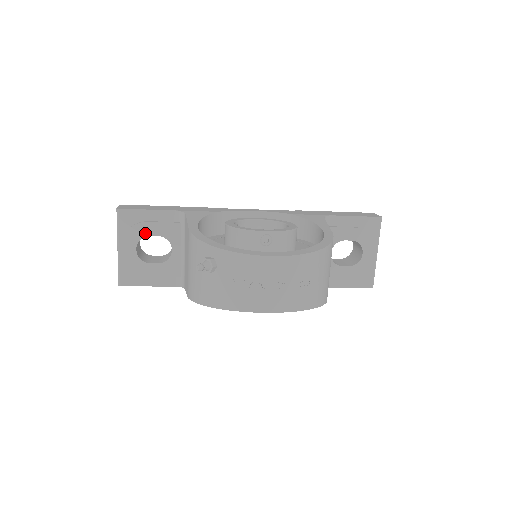
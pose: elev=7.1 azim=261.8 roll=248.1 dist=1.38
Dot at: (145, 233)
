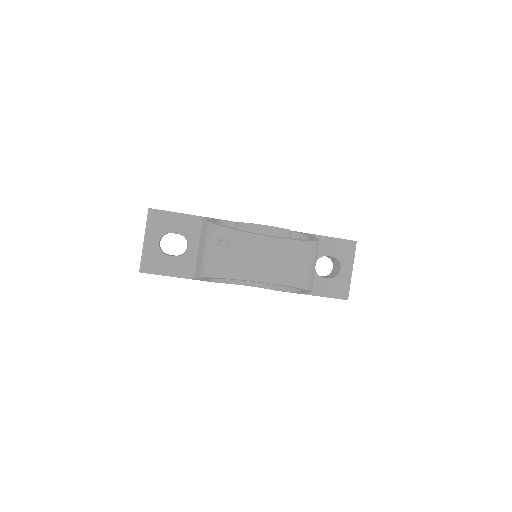
Dot at: (168, 230)
